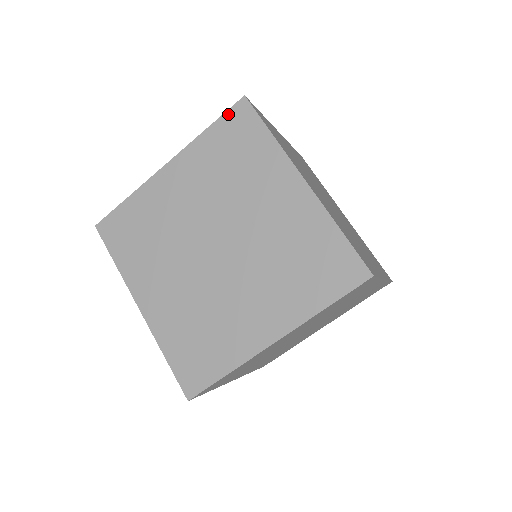
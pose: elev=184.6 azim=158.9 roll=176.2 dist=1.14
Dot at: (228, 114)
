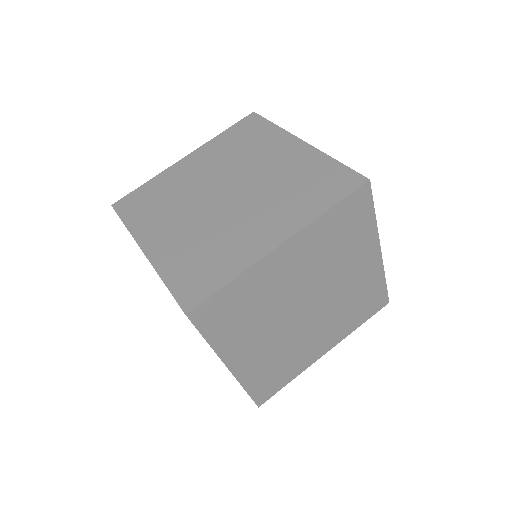
Dot at: (352, 196)
